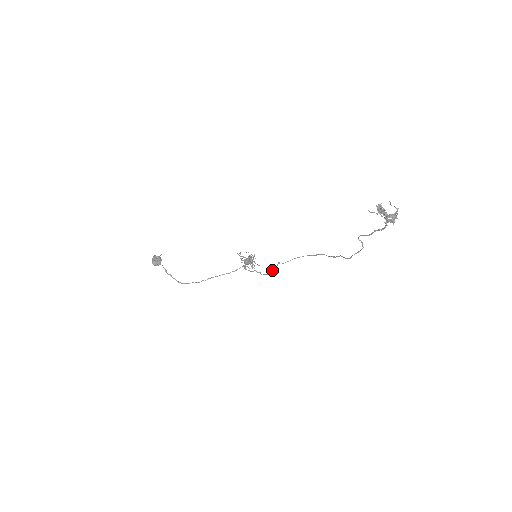
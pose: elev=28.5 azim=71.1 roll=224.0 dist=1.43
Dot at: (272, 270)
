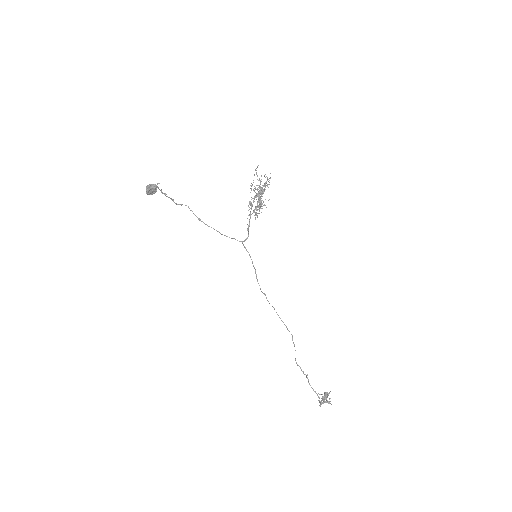
Dot at: (259, 285)
